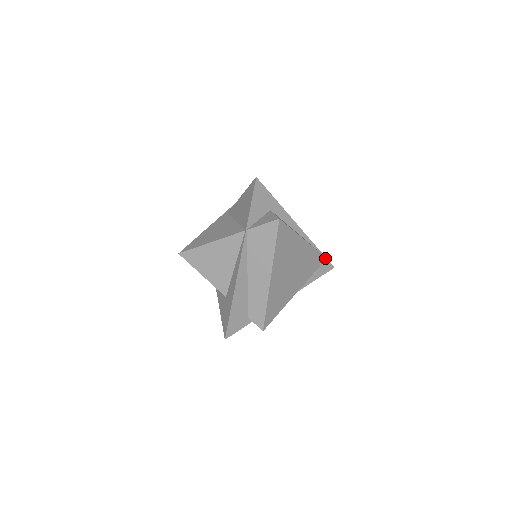
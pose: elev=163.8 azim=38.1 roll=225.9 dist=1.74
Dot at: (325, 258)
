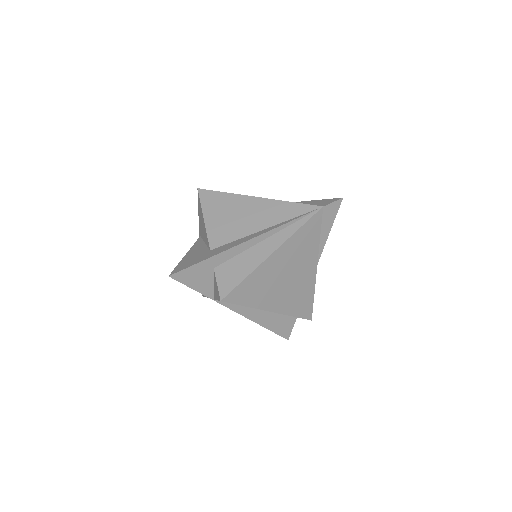
Dot at: (321, 209)
